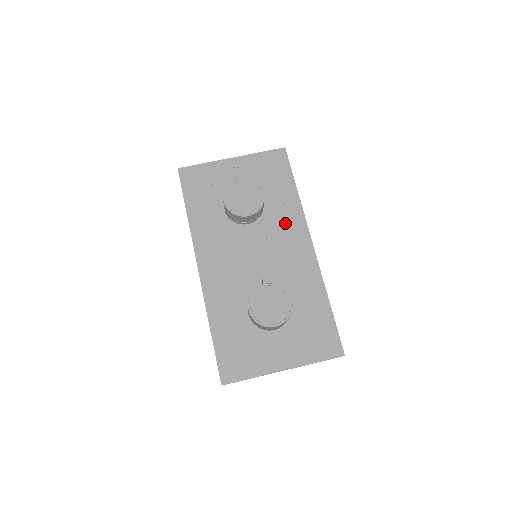
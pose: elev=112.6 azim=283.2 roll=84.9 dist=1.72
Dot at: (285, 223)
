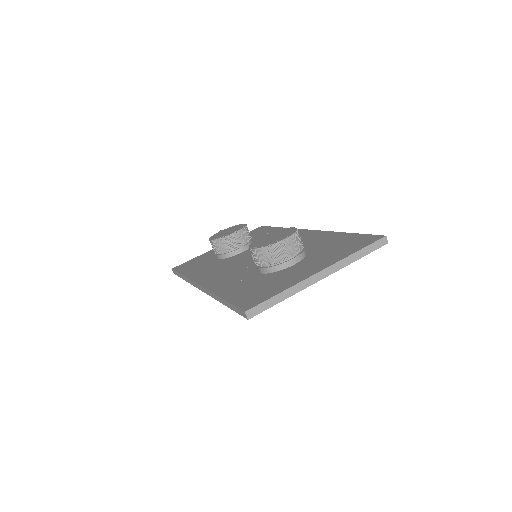
Dot at: occluded
